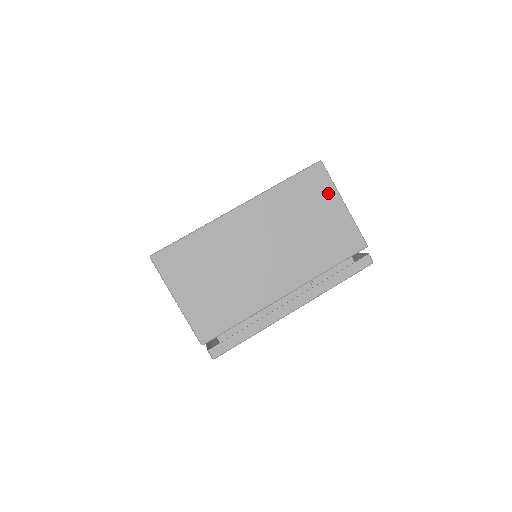
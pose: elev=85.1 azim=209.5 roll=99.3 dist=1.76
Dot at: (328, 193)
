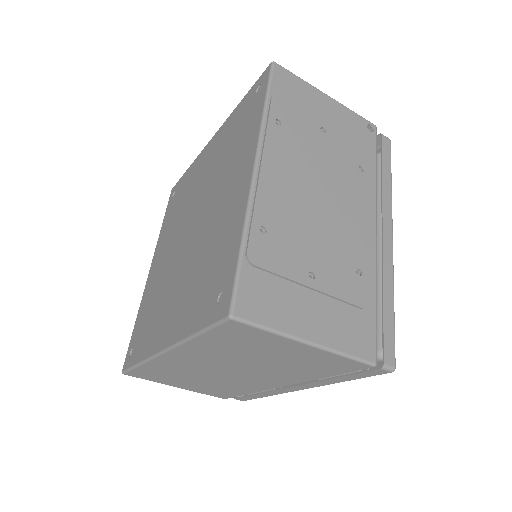
Dot at: (272, 340)
